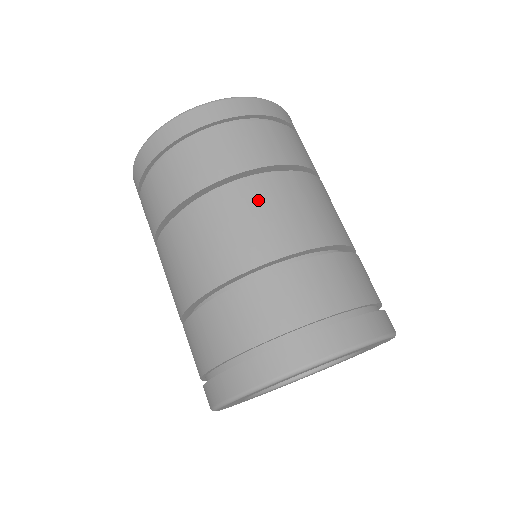
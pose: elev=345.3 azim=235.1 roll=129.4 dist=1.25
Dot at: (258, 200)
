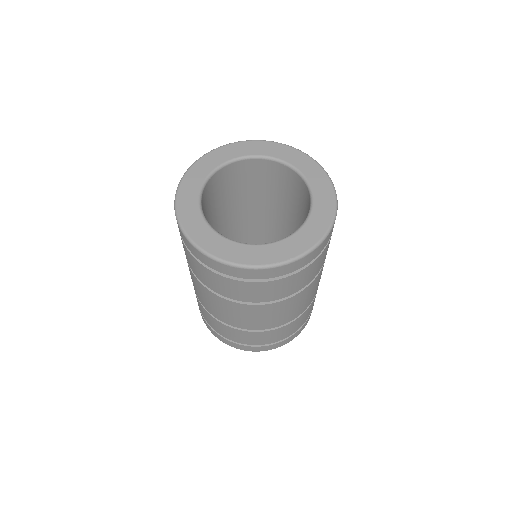
Dot at: (231, 309)
